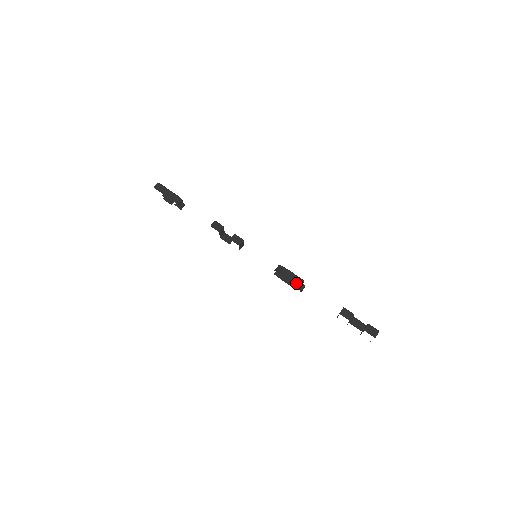
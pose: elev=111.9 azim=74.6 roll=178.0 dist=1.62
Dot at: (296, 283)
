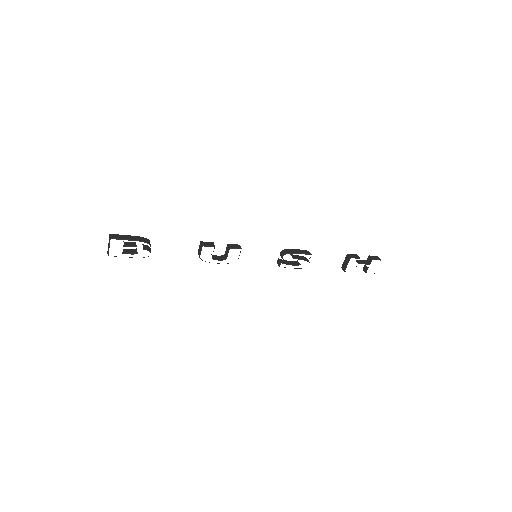
Dot at: (307, 254)
